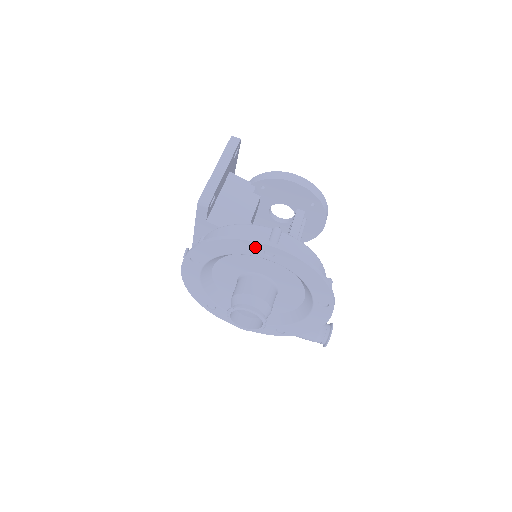
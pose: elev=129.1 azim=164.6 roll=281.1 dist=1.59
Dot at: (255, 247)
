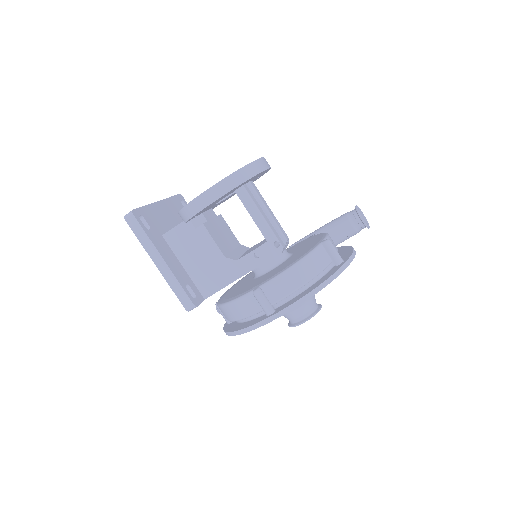
Dot at: occluded
